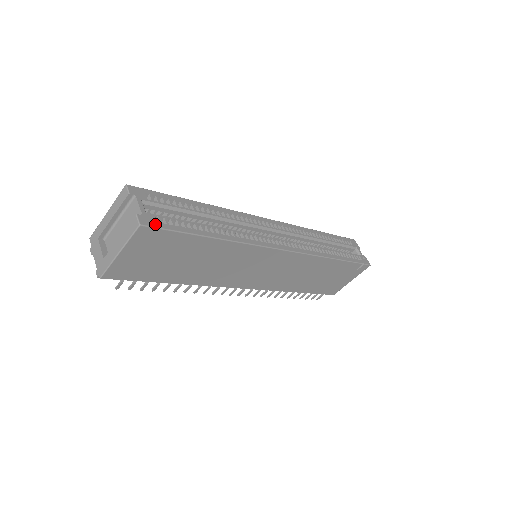
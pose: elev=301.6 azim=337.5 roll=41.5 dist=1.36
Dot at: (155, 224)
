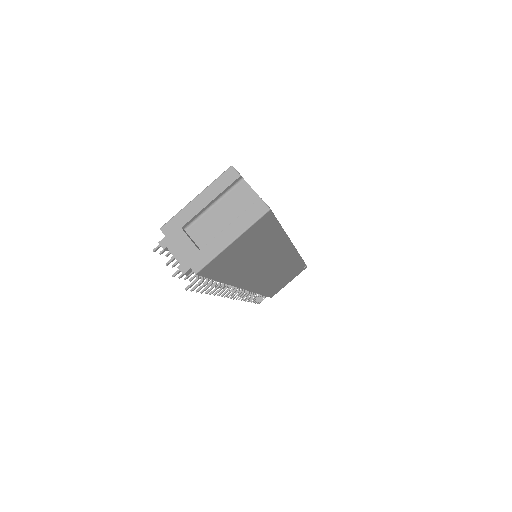
Dot at: occluded
